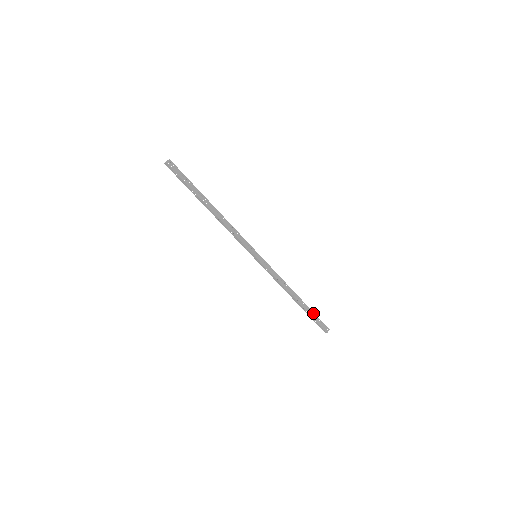
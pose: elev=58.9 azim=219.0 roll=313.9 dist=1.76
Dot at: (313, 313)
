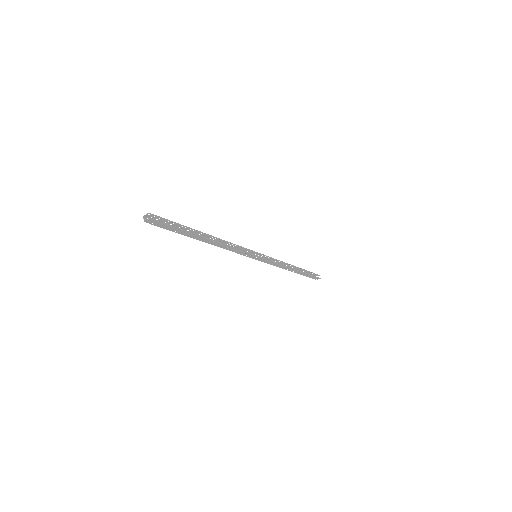
Dot at: (307, 274)
